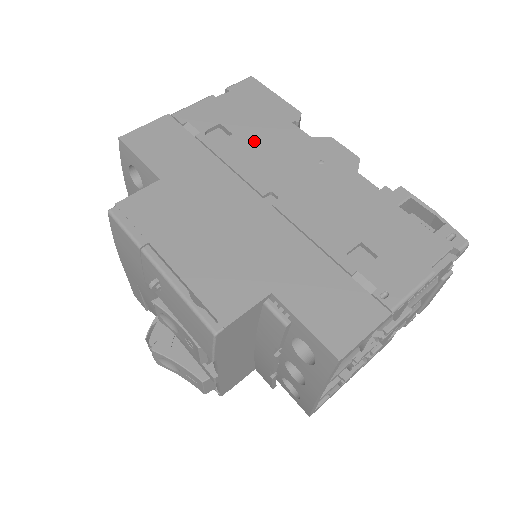
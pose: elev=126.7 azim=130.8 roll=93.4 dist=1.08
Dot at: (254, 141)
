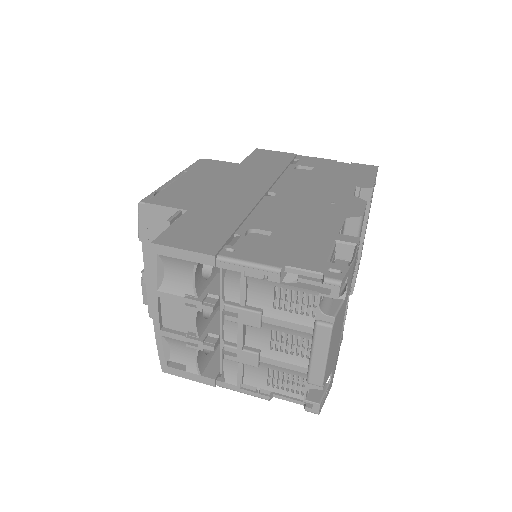
Dot at: (315, 179)
